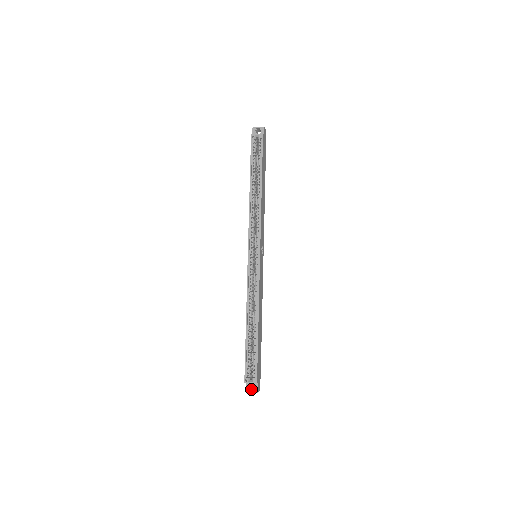
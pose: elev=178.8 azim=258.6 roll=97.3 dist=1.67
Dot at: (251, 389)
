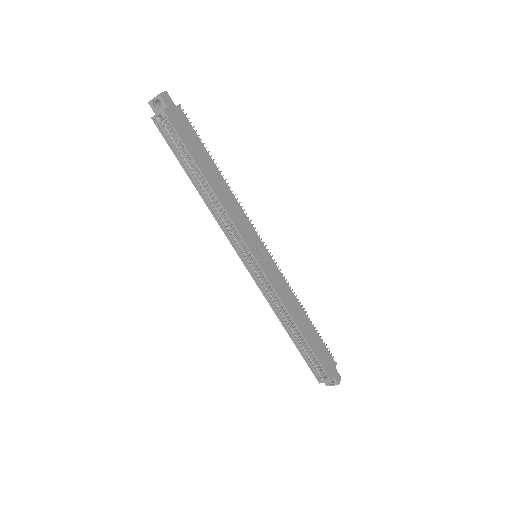
Dot at: occluded
